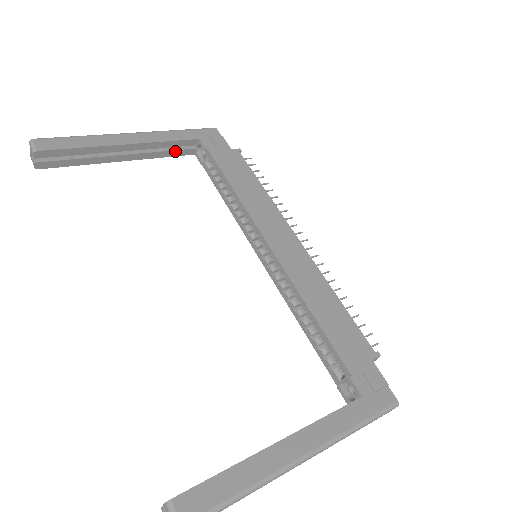
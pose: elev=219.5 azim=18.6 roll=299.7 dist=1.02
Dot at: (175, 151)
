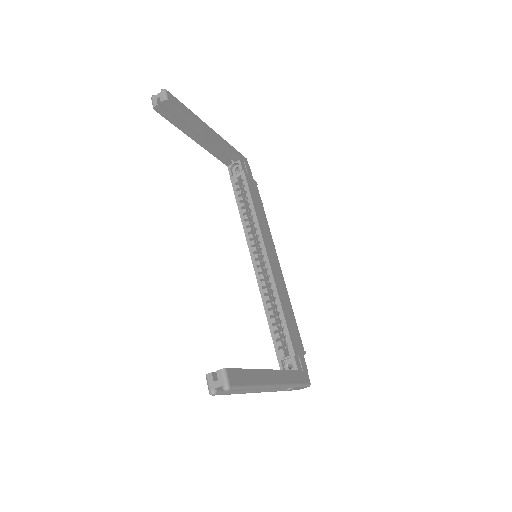
Dot at: (222, 157)
